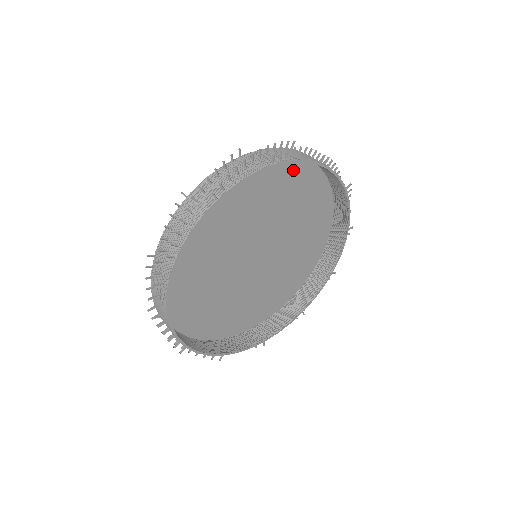
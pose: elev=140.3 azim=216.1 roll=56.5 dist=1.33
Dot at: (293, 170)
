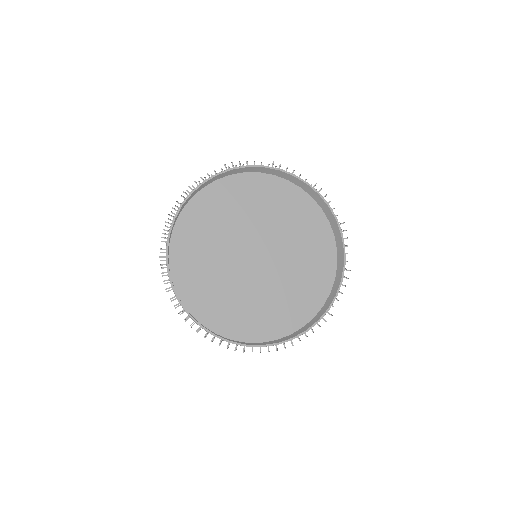
Dot at: (297, 199)
